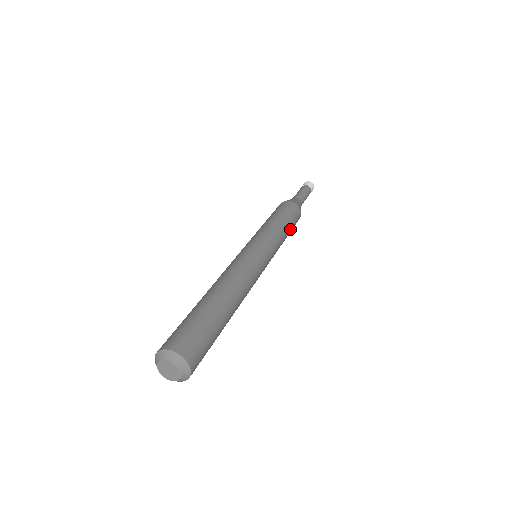
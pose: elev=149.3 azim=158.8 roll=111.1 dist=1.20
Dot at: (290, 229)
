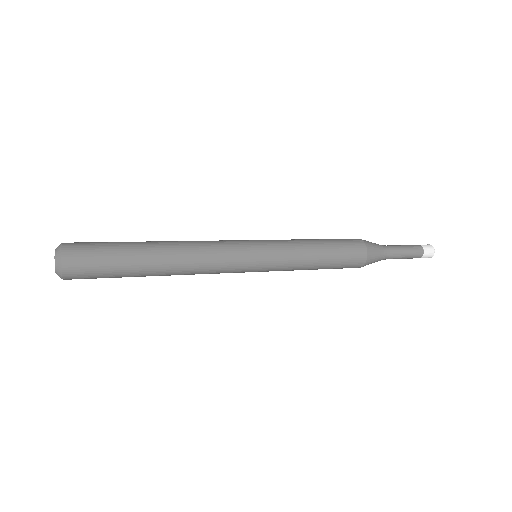
Dot at: (329, 248)
